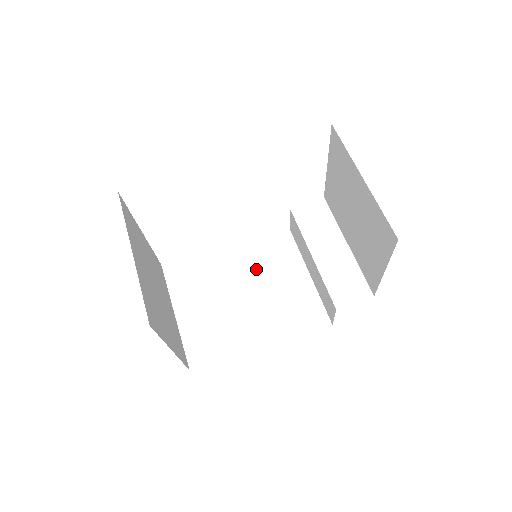
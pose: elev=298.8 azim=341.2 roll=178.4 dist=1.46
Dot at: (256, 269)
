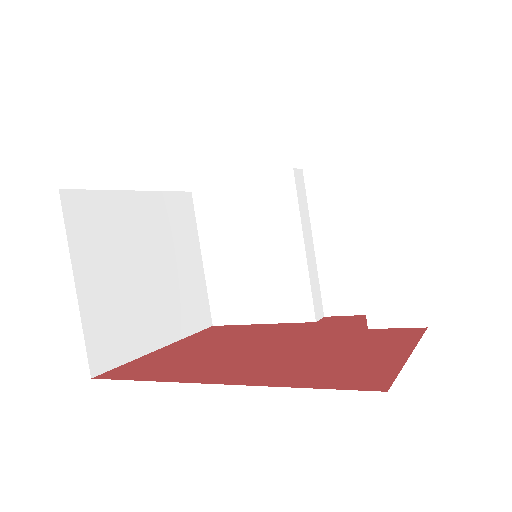
Dot at: (294, 223)
